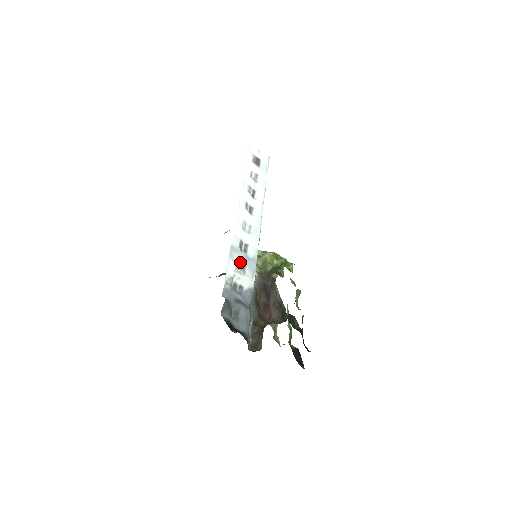
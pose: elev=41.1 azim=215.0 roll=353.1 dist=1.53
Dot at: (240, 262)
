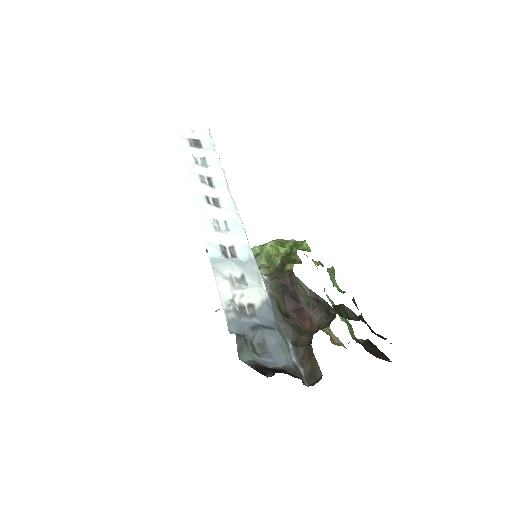
Dot at: (233, 274)
